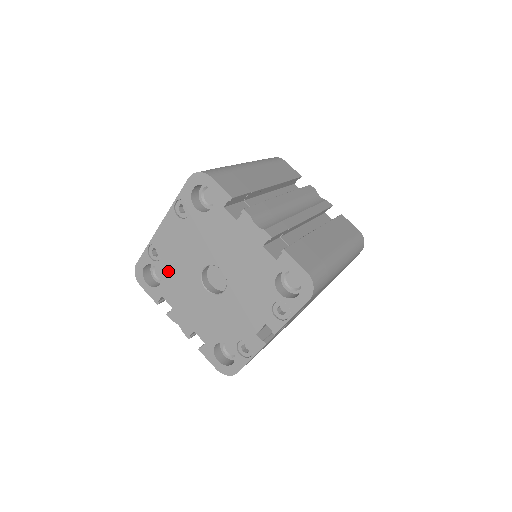
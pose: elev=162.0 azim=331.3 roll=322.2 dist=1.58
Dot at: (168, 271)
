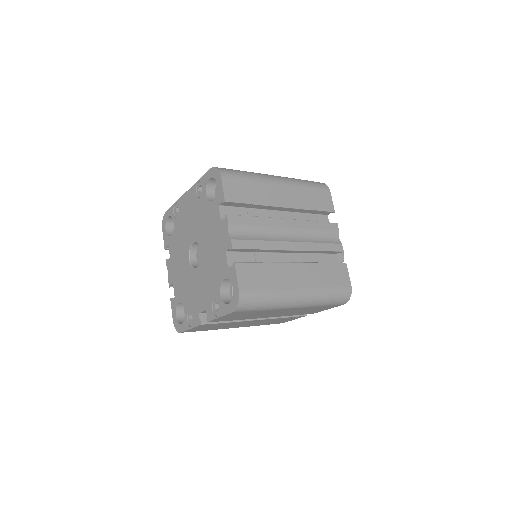
Dot at: (177, 229)
